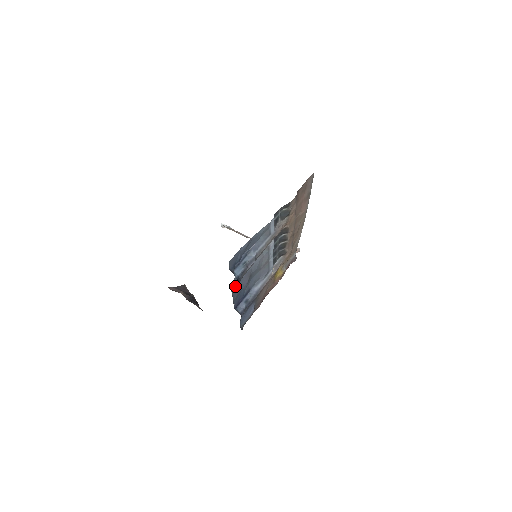
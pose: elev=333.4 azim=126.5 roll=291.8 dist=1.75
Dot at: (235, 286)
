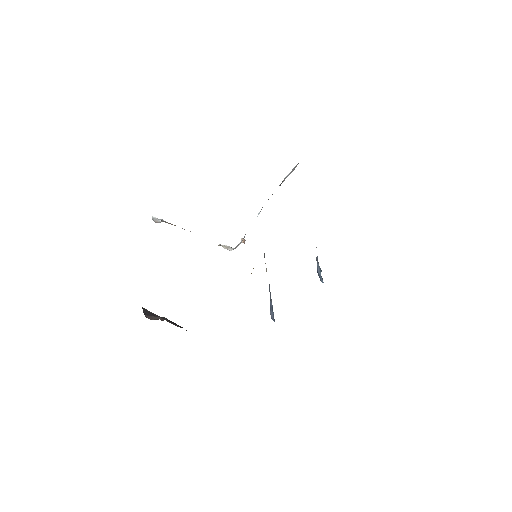
Dot at: occluded
